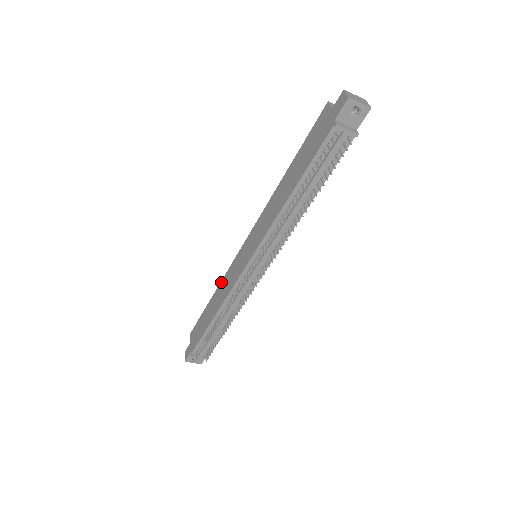
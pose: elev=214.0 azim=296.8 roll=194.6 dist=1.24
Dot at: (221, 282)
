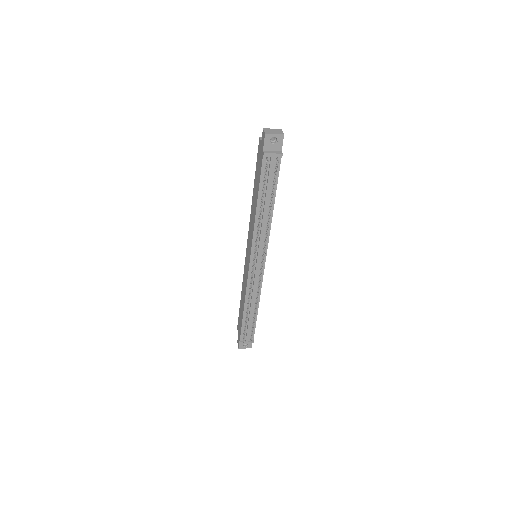
Dot at: (242, 282)
